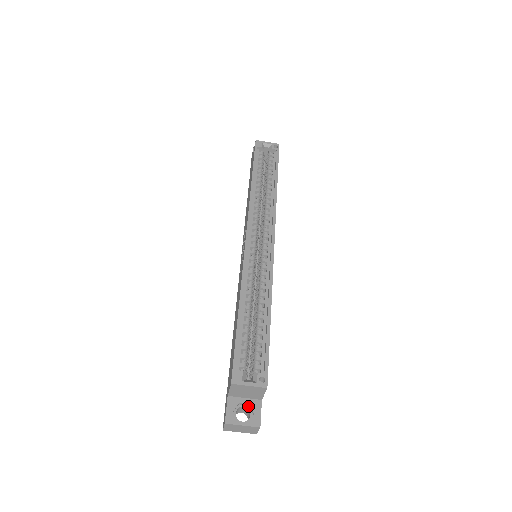
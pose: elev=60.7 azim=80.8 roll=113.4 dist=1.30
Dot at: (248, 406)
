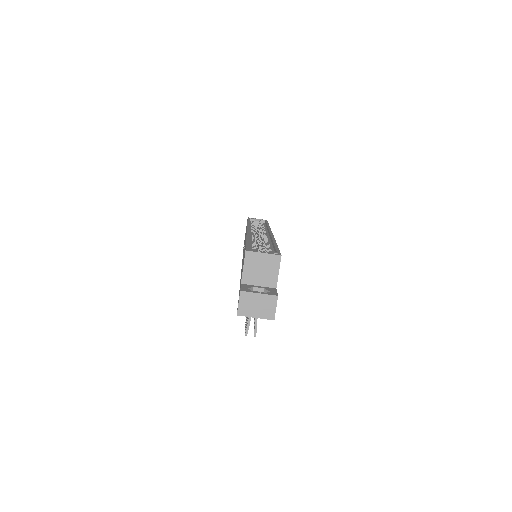
Dot at: (263, 292)
